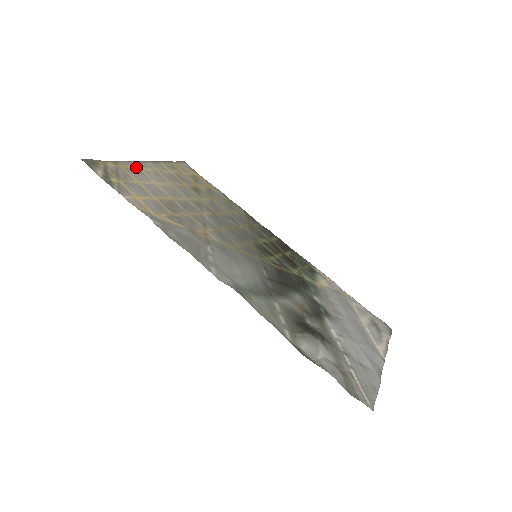
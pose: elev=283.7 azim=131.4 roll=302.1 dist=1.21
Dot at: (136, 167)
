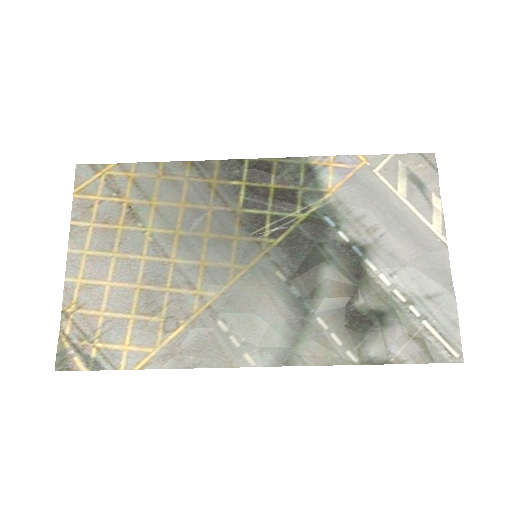
Dot at: (76, 285)
